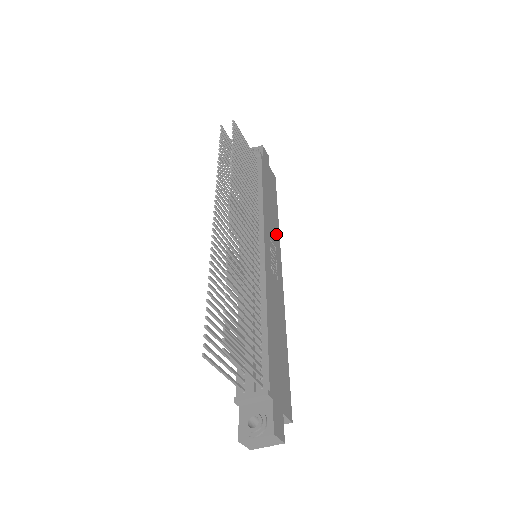
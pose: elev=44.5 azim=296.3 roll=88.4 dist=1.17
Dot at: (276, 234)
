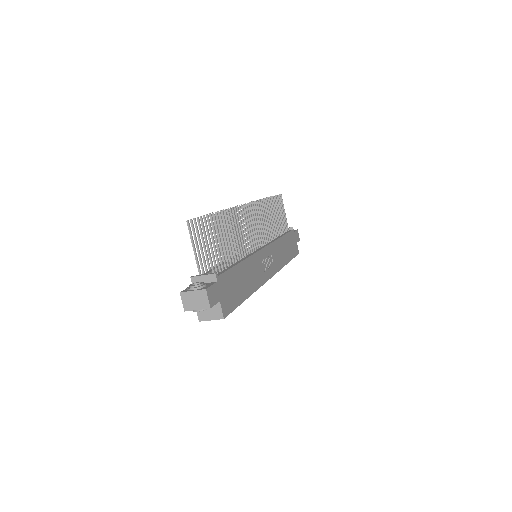
Dot at: (279, 263)
